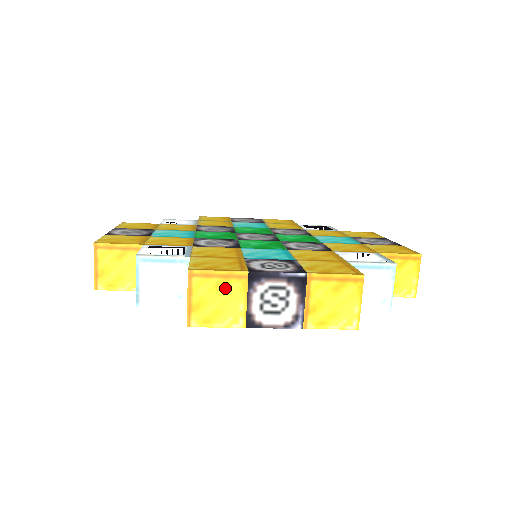
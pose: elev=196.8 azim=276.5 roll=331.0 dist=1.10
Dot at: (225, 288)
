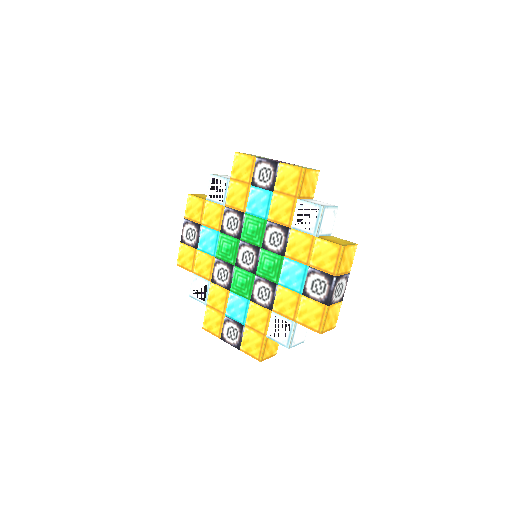
Dot at: occluded
